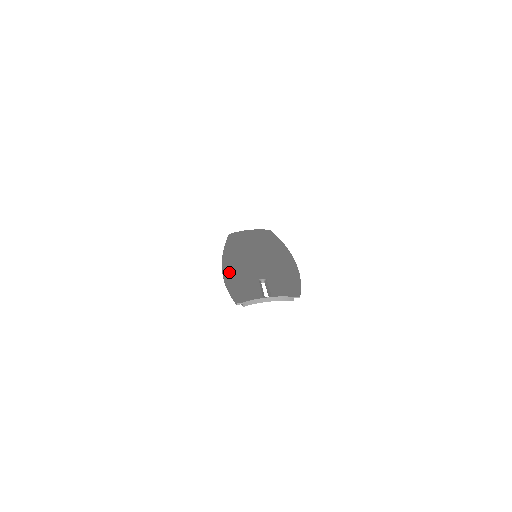
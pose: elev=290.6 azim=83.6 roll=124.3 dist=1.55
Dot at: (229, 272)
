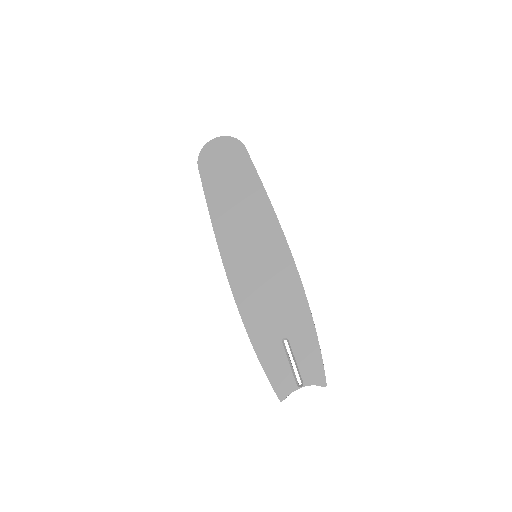
Dot at: (248, 318)
